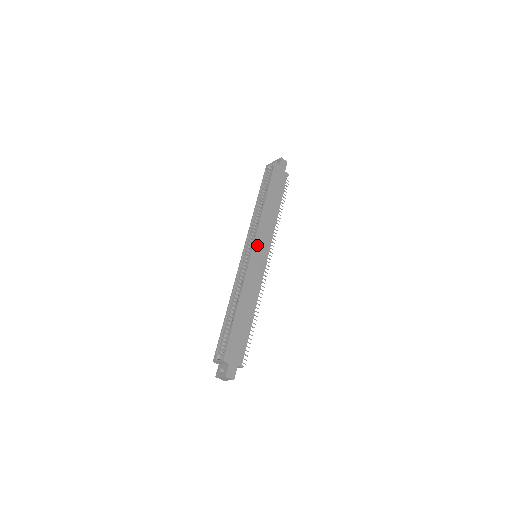
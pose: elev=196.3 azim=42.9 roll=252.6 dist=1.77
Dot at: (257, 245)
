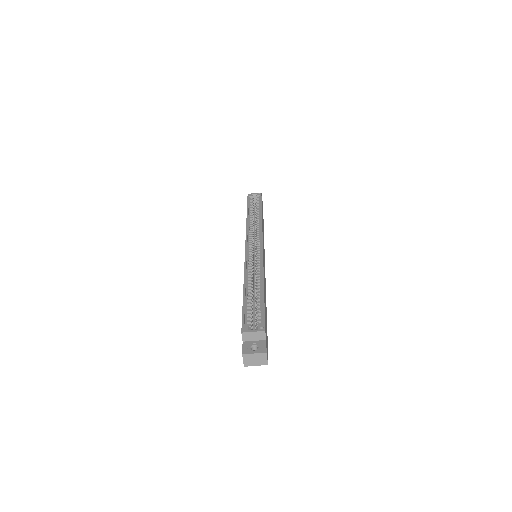
Dot at: occluded
